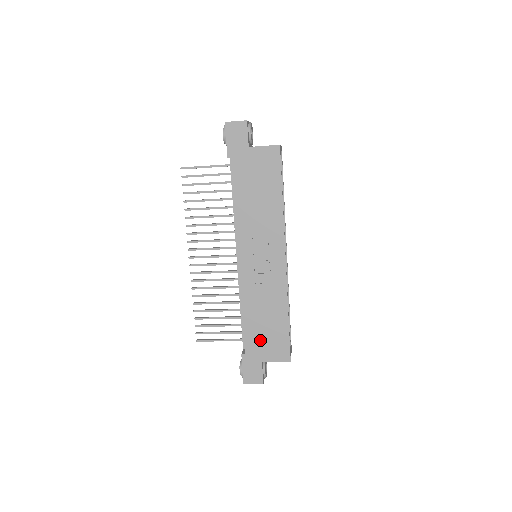
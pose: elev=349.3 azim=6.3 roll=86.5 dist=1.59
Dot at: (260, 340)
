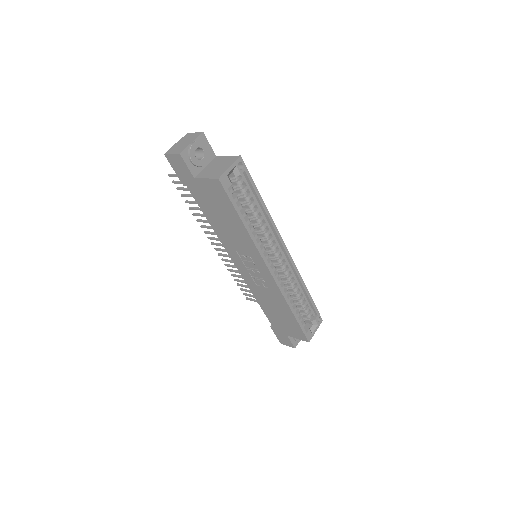
Dot at: (279, 322)
